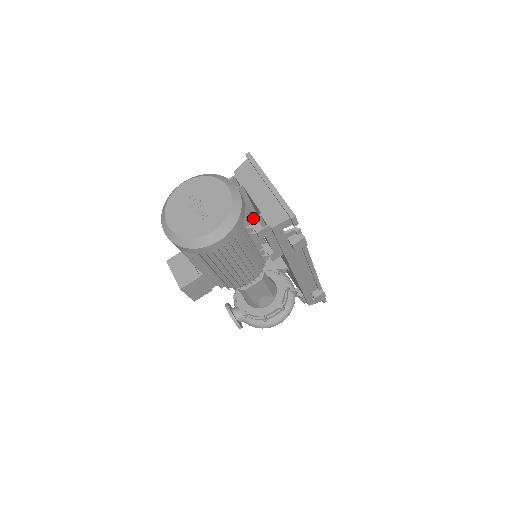
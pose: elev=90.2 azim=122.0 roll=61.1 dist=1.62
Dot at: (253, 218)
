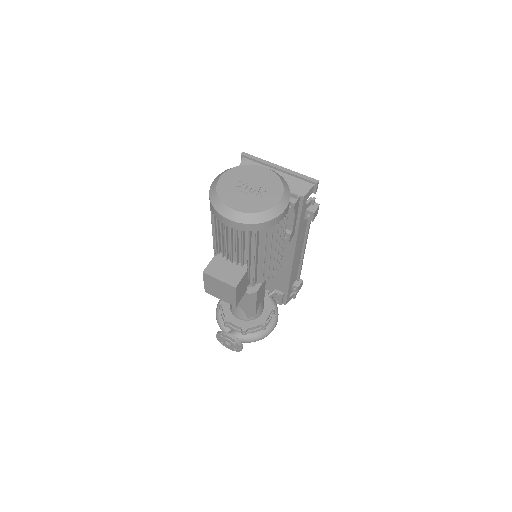
Dot at: occluded
